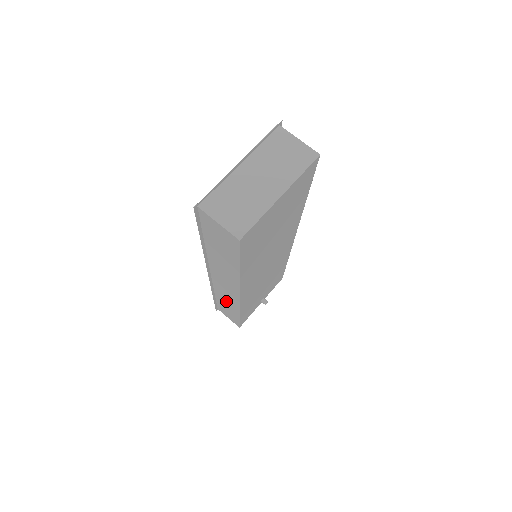
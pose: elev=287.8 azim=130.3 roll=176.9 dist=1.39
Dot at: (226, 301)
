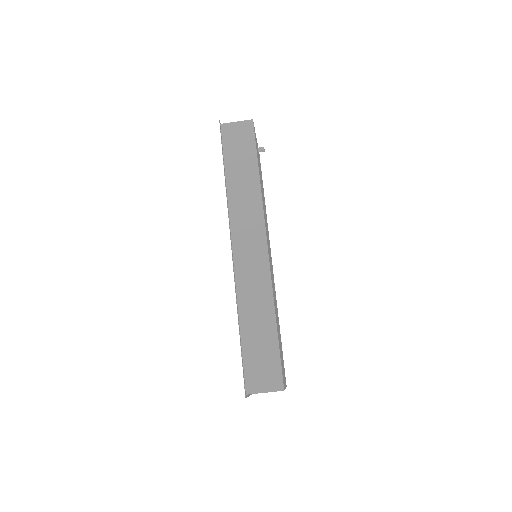
Dot at: occluded
